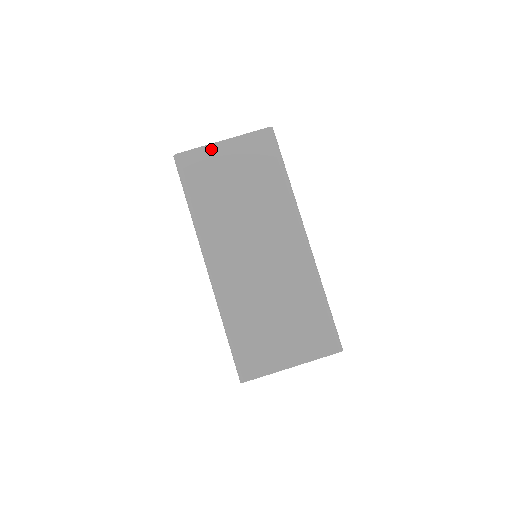
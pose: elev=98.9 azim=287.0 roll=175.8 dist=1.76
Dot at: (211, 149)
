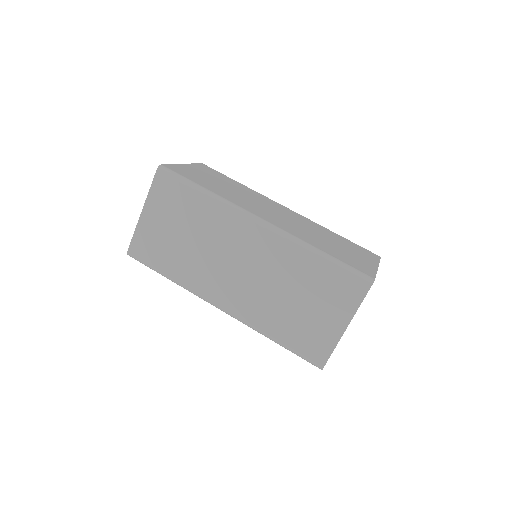
Dot at: (141, 226)
